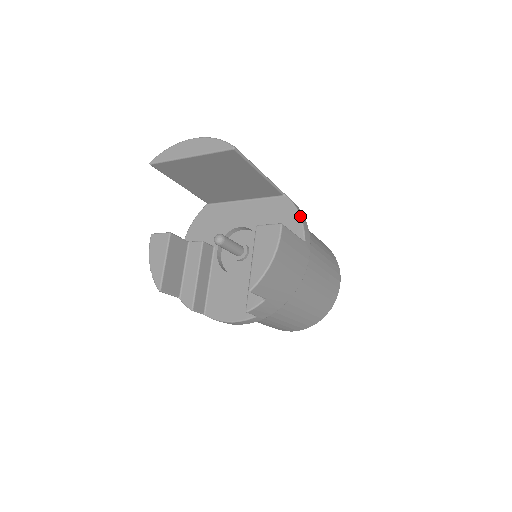
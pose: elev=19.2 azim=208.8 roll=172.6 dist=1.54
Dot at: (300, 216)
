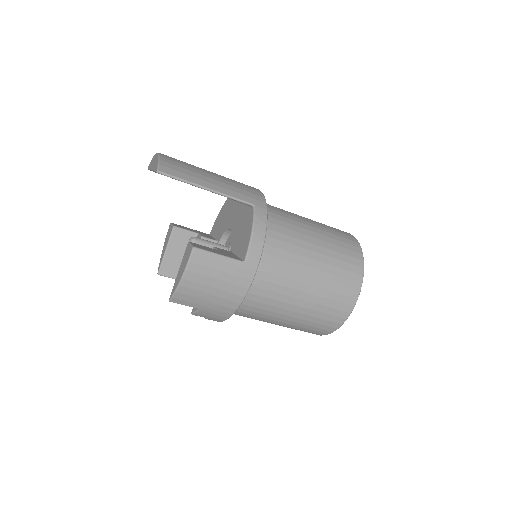
Dot at: (251, 233)
